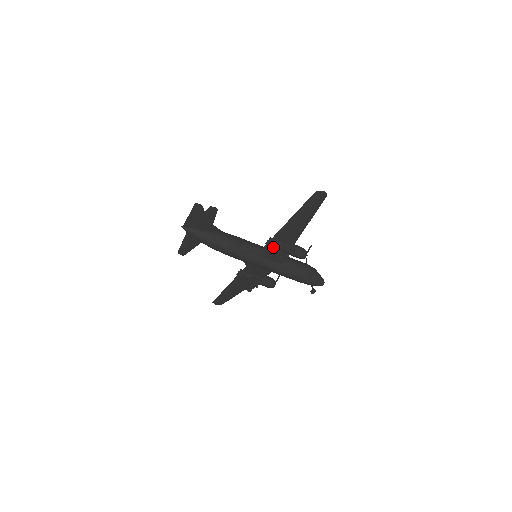
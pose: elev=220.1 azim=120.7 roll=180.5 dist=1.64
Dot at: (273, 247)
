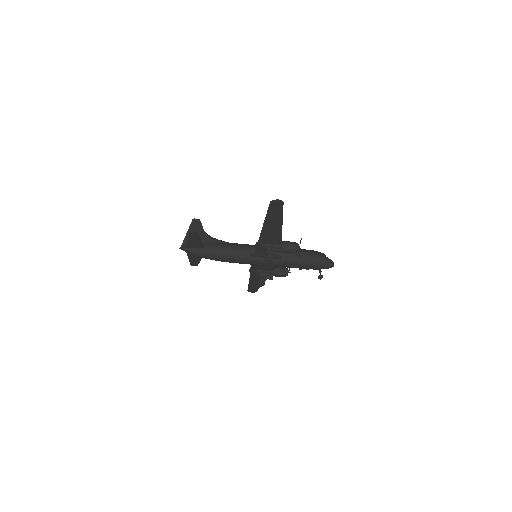
Dot at: (263, 249)
